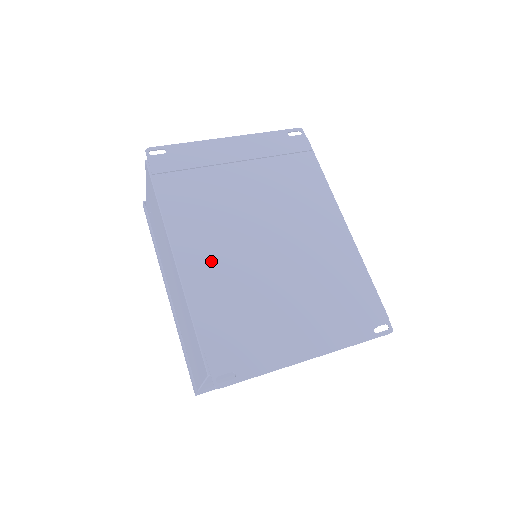
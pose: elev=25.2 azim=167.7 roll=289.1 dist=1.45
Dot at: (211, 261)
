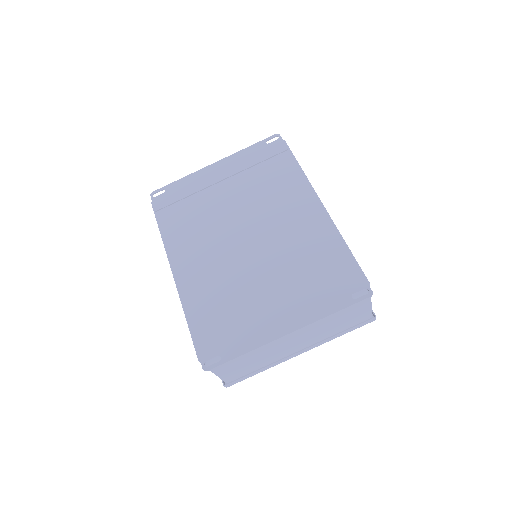
Dot at: (201, 268)
